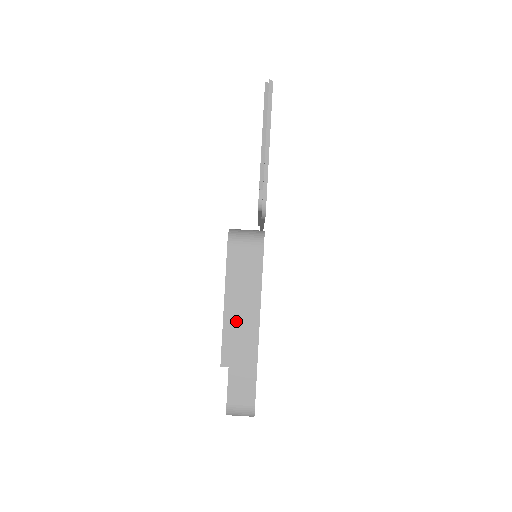
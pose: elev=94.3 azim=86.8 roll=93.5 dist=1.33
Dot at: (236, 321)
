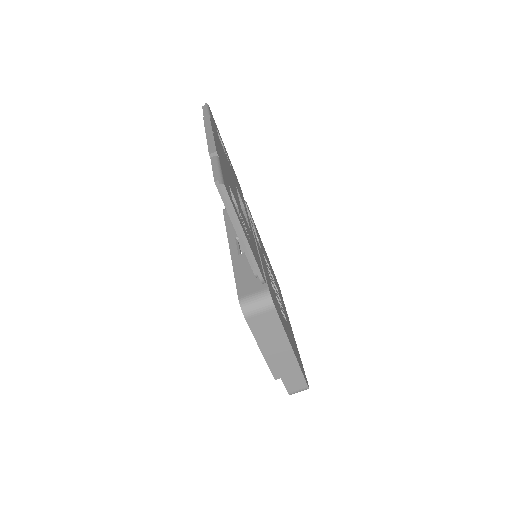
Dot at: (274, 356)
